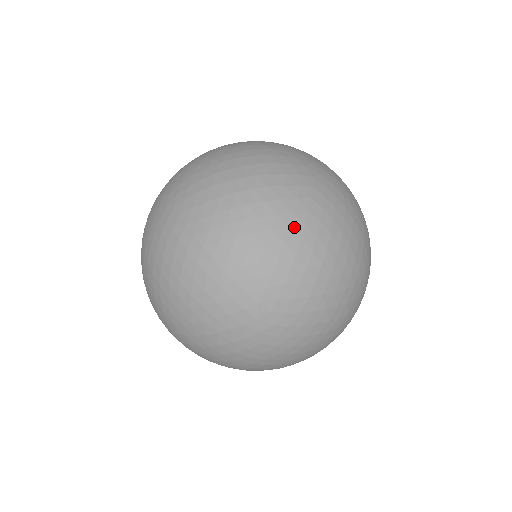
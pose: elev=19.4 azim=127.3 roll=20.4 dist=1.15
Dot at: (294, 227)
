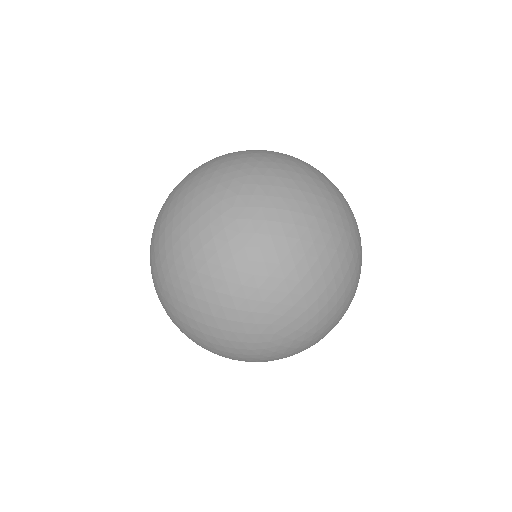
Dot at: occluded
